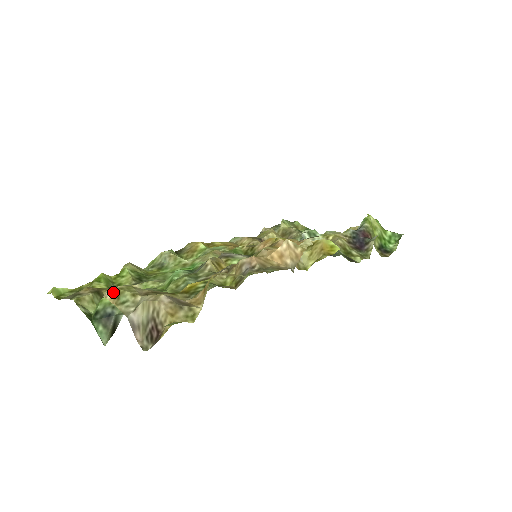
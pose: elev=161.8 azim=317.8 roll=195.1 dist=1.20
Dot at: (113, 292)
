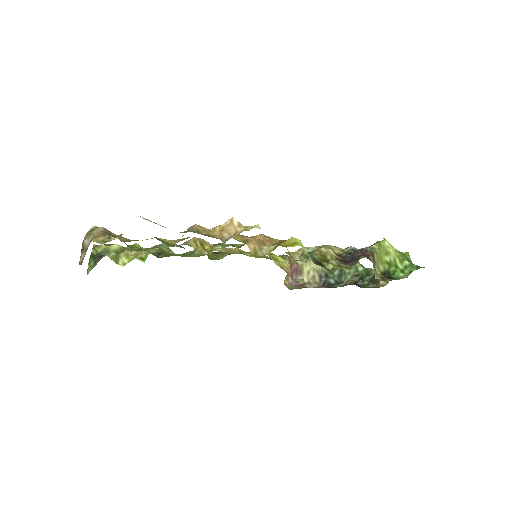
Dot at: (91, 228)
